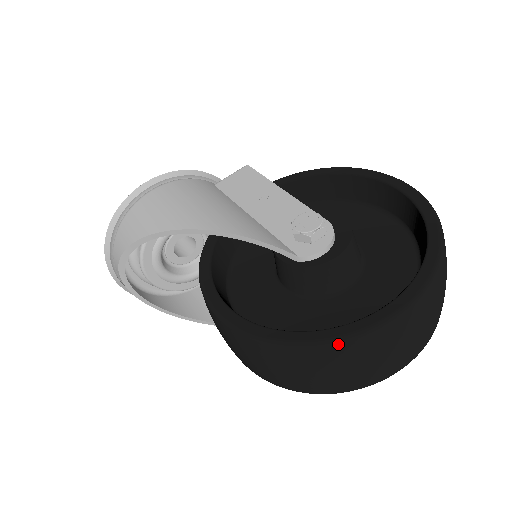
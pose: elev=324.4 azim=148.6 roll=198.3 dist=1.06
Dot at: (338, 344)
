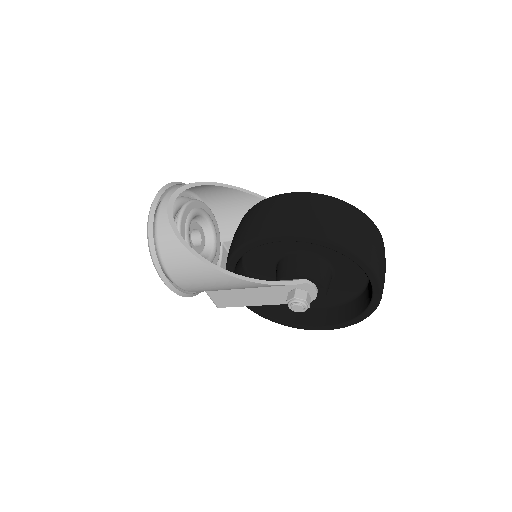
Dot at: (365, 215)
